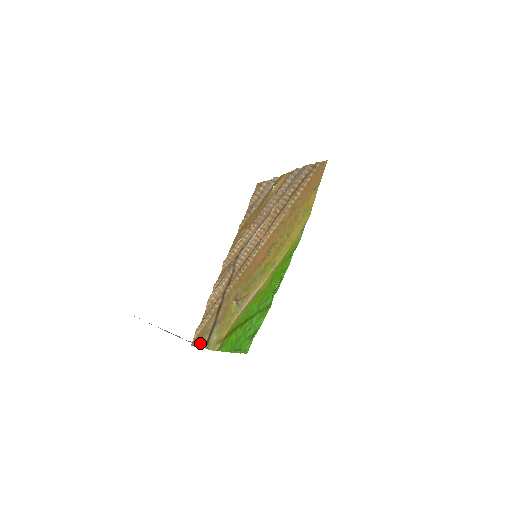
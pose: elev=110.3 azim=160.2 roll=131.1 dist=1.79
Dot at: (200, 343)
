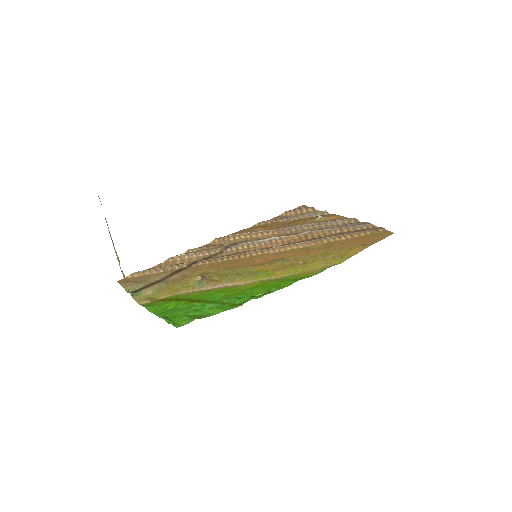
Dot at: (129, 286)
